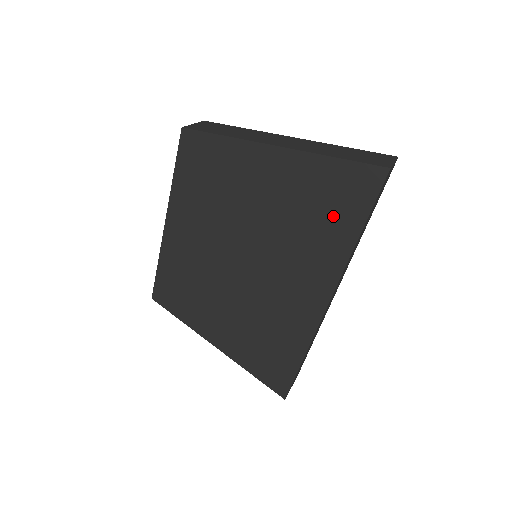
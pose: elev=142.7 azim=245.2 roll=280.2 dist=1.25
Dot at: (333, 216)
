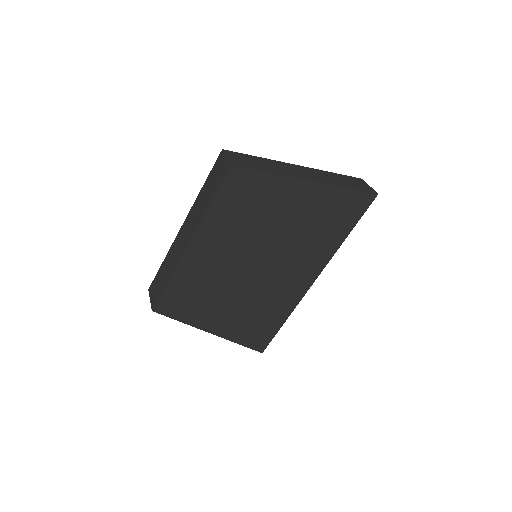
Dot at: (335, 225)
